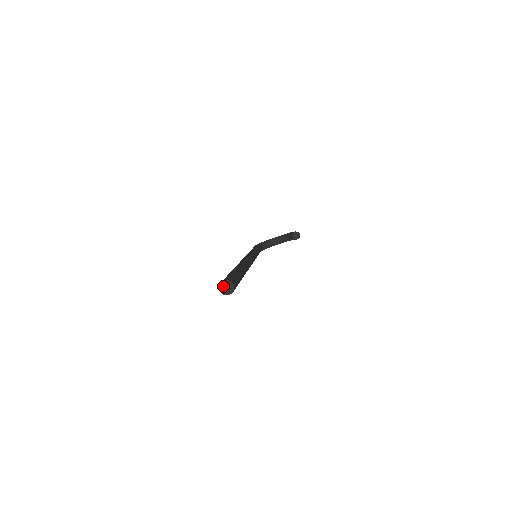
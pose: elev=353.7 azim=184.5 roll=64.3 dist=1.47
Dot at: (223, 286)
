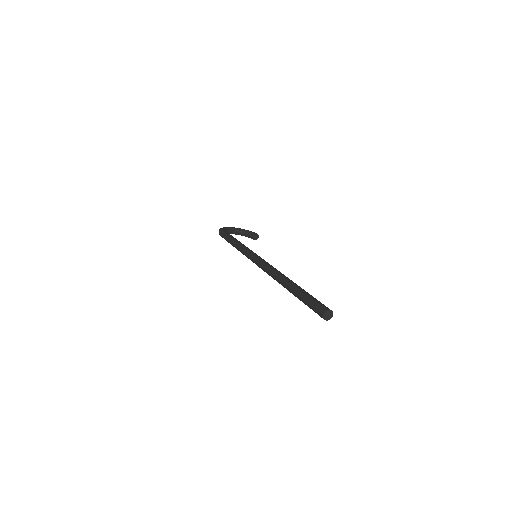
Dot at: (327, 313)
